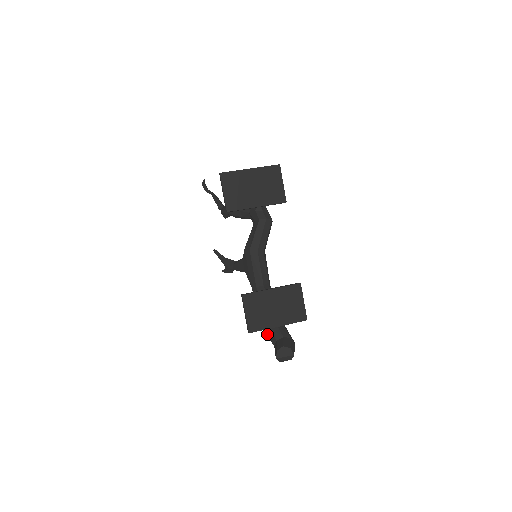
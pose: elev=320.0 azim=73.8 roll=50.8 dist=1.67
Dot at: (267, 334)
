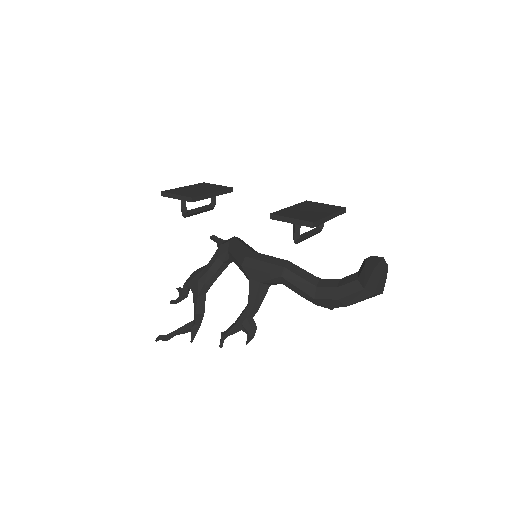
Dot at: (345, 295)
